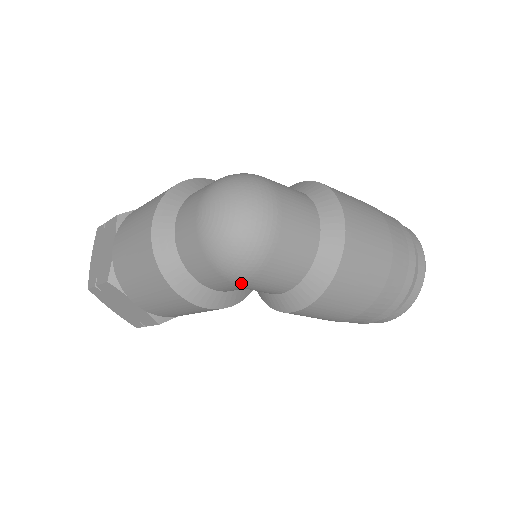
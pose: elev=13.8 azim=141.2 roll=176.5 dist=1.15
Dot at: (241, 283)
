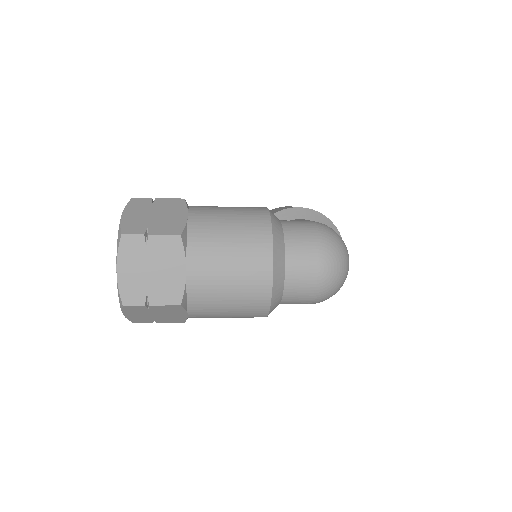
Dot at: occluded
